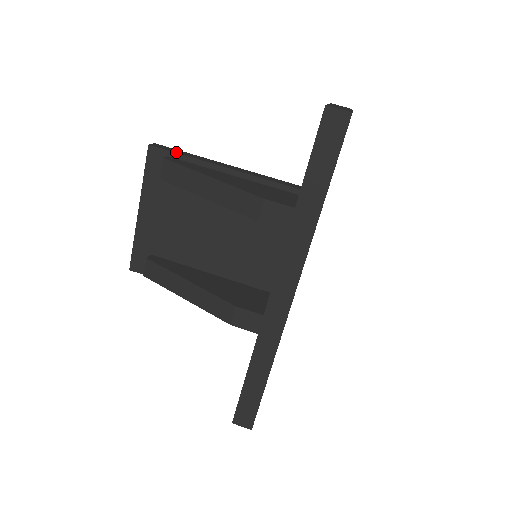
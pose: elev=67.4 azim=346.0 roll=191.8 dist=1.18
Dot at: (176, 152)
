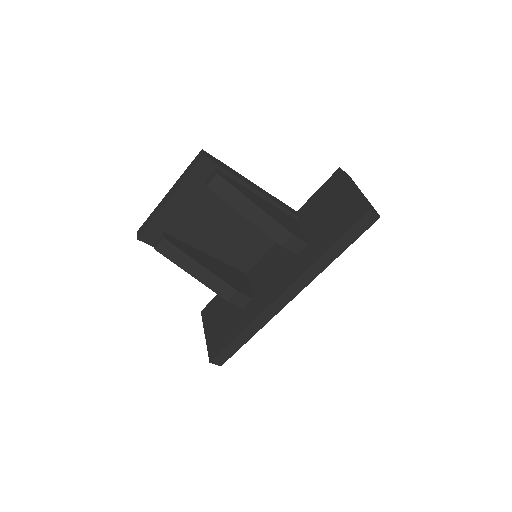
Dot at: (223, 167)
